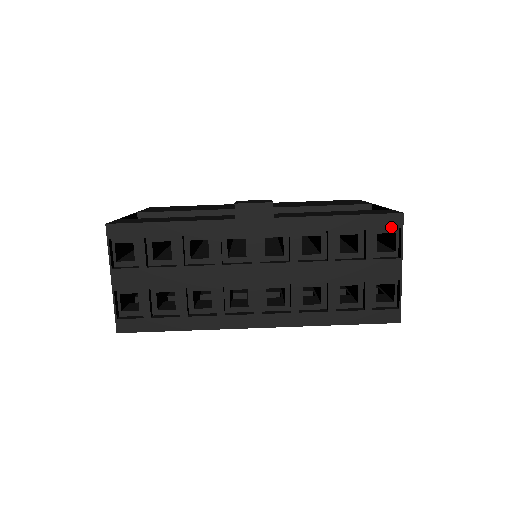
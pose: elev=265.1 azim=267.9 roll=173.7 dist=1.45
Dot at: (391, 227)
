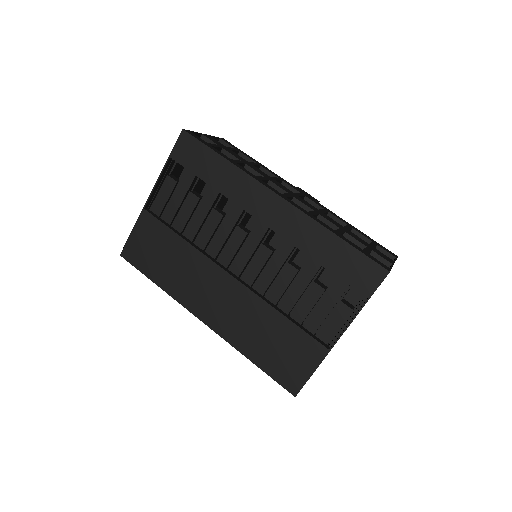
Dot at: (389, 252)
